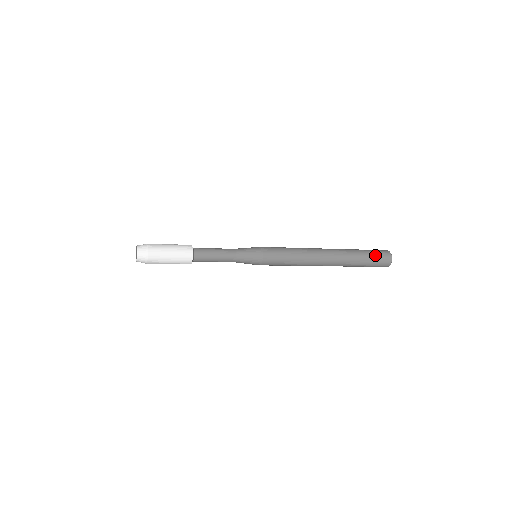
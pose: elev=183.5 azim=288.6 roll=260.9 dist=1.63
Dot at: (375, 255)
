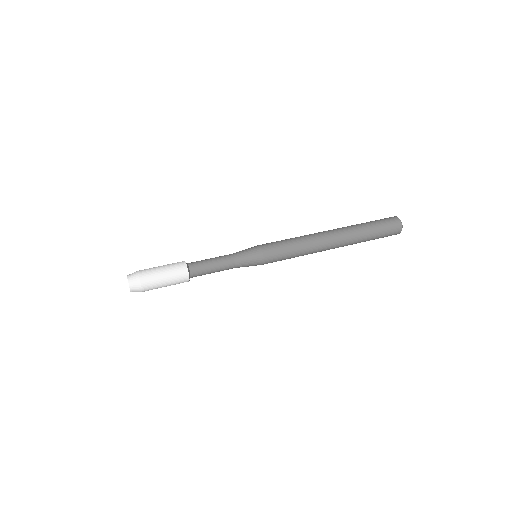
Dot at: (383, 236)
